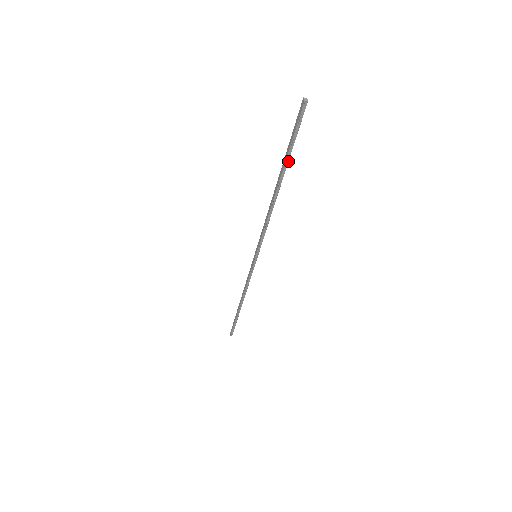
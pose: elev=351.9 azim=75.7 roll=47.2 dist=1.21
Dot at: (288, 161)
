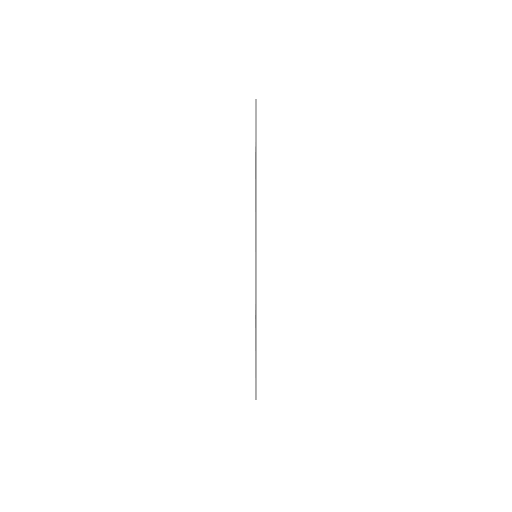
Dot at: occluded
